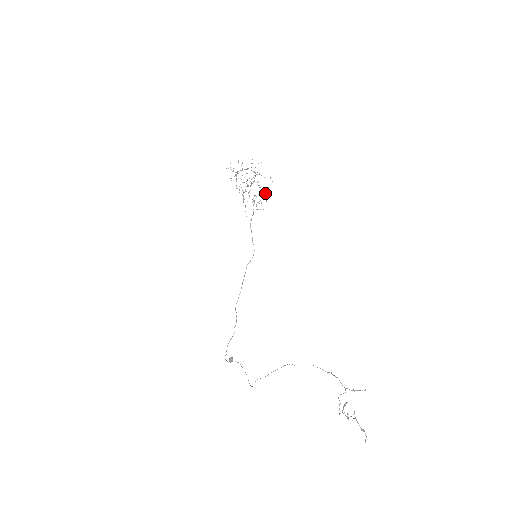
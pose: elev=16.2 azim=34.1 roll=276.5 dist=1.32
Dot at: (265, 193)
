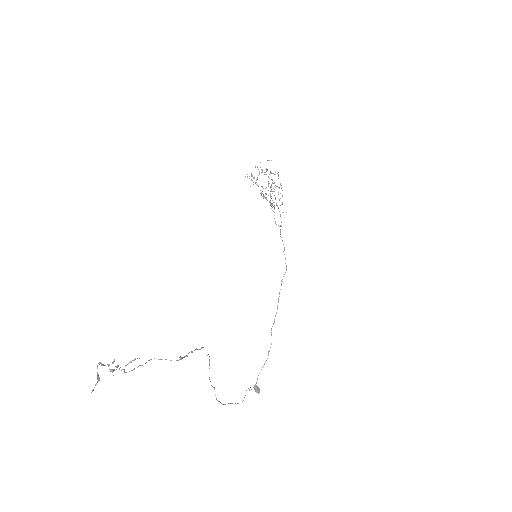
Dot at: occluded
